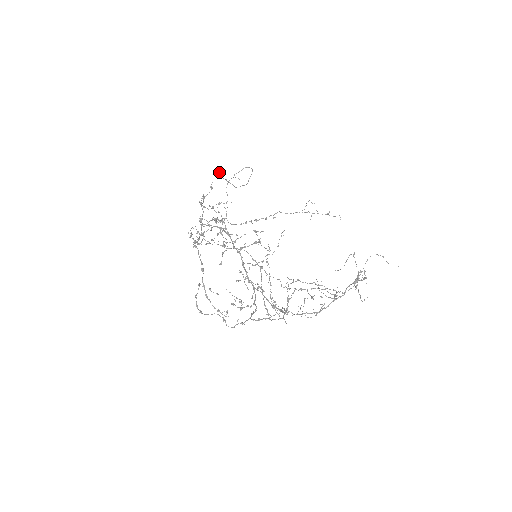
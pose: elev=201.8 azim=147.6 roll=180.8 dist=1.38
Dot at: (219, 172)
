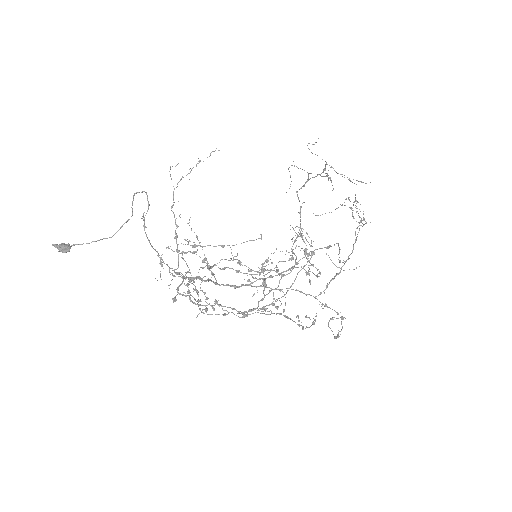
Dot at: (64, 247)
